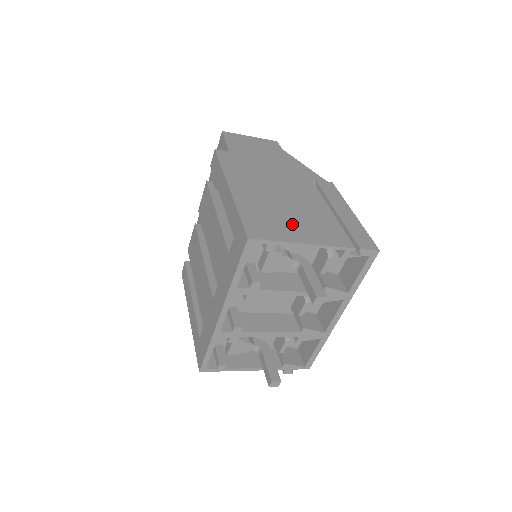
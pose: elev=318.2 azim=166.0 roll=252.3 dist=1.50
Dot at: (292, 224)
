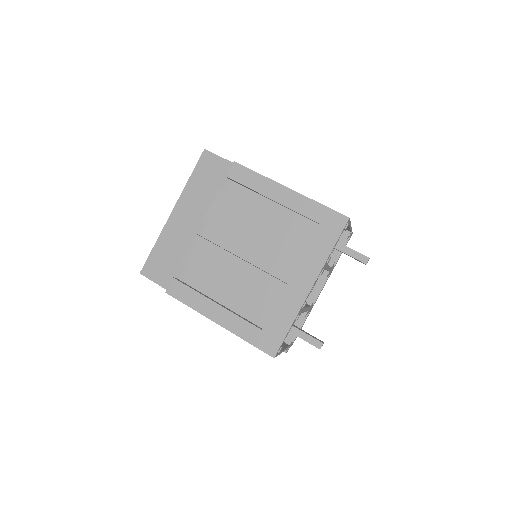
Dot at: occluded
